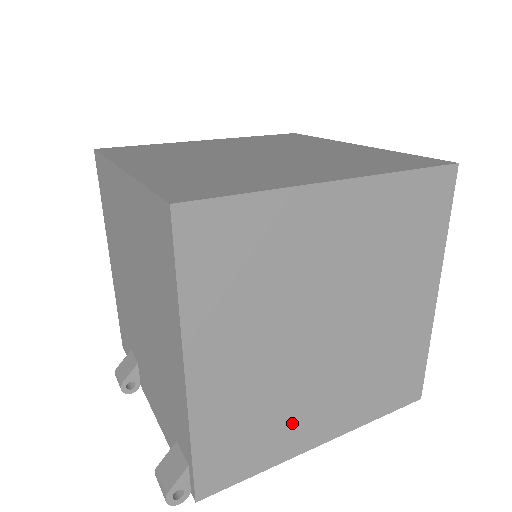
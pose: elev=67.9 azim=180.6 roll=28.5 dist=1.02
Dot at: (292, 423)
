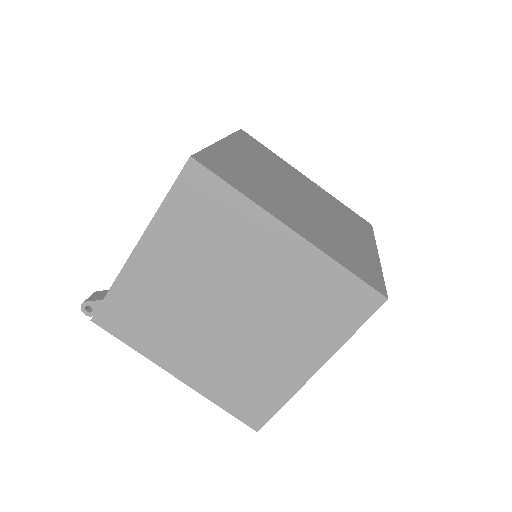
Dot at: (167, 340)
